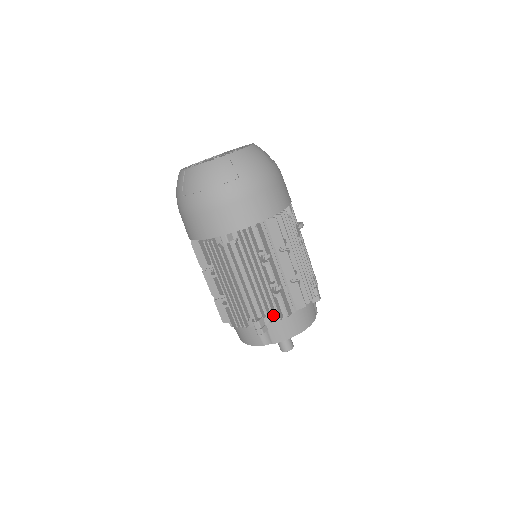
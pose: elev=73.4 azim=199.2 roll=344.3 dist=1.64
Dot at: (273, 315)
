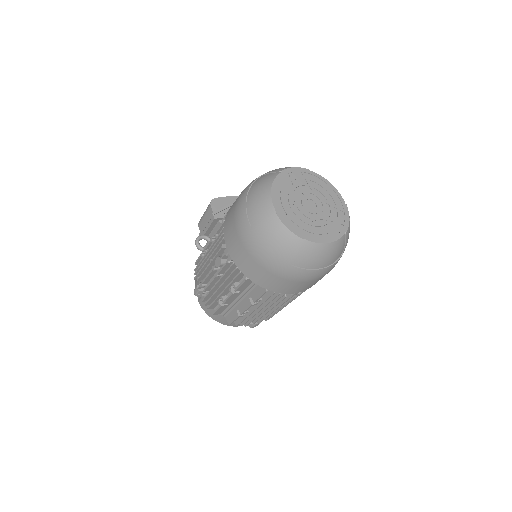
Dot at: occluded
